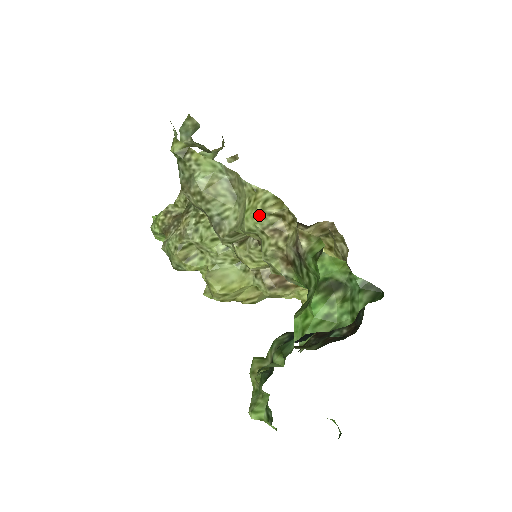
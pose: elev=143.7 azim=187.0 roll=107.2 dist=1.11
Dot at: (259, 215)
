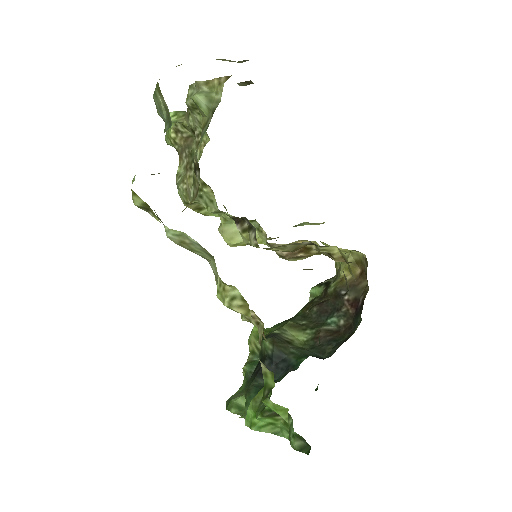
Dot at: (227, 307)
